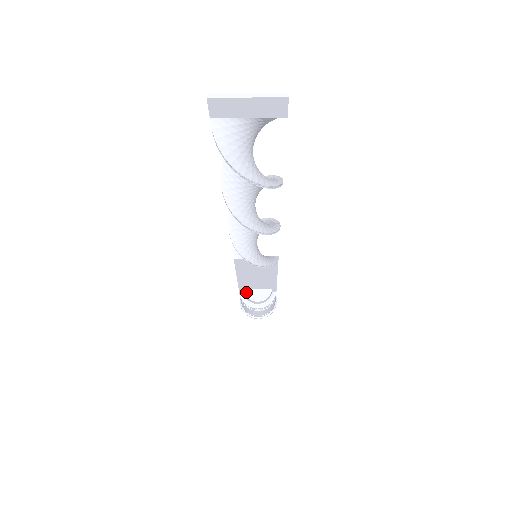
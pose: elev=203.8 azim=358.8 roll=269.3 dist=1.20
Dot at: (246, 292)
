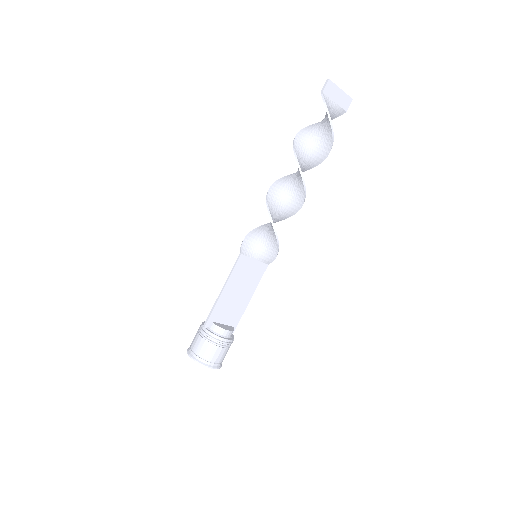
Dot at: (215, 323)
